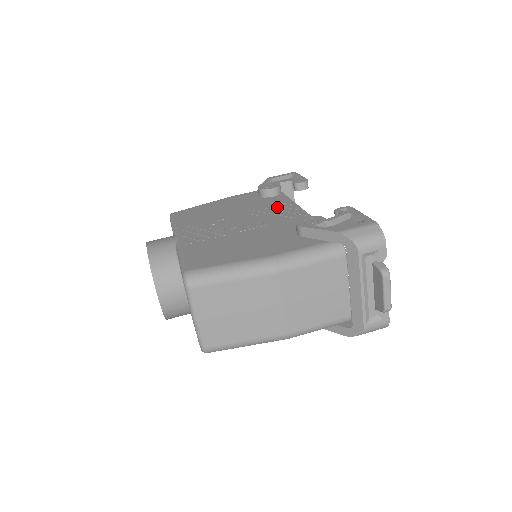
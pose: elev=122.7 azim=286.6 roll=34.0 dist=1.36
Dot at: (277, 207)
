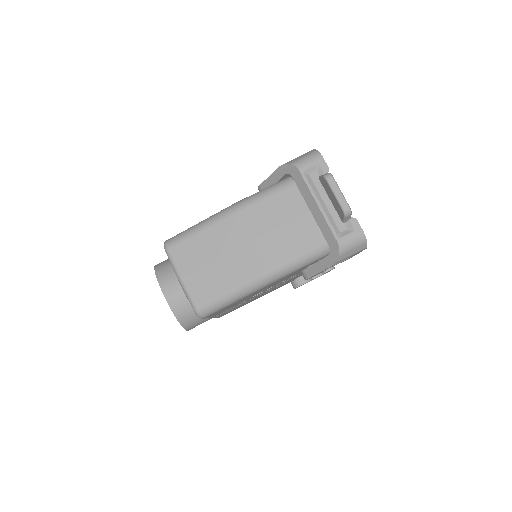
Dot at: occluded
